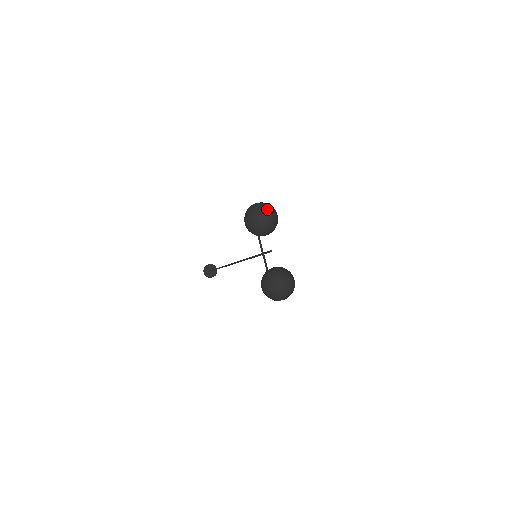
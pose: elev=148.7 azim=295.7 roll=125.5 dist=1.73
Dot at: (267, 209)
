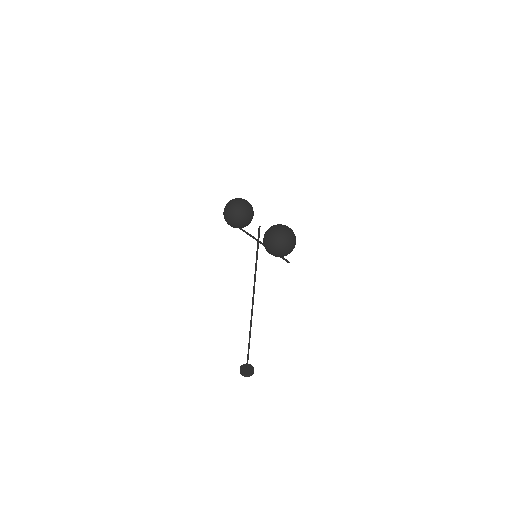
Dot at: (237, 198)
